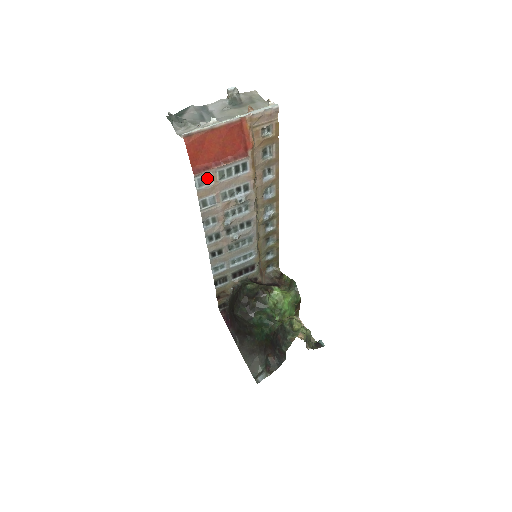
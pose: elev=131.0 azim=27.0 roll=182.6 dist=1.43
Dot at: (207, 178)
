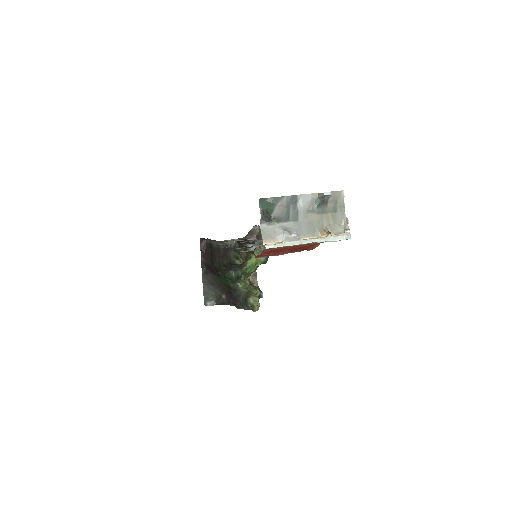
Dot at: occluded
